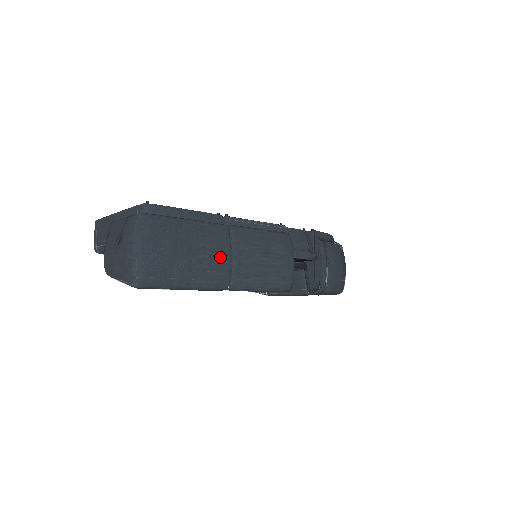
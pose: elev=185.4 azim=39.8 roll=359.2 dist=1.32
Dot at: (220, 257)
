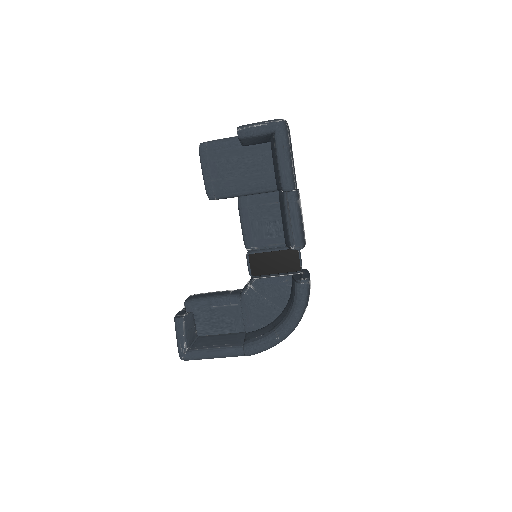
Dot at: occluded
